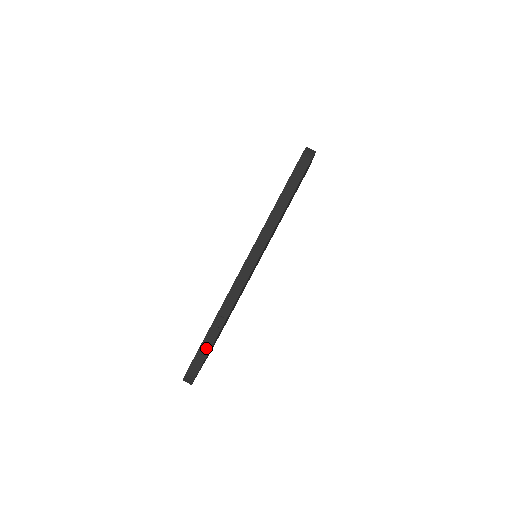
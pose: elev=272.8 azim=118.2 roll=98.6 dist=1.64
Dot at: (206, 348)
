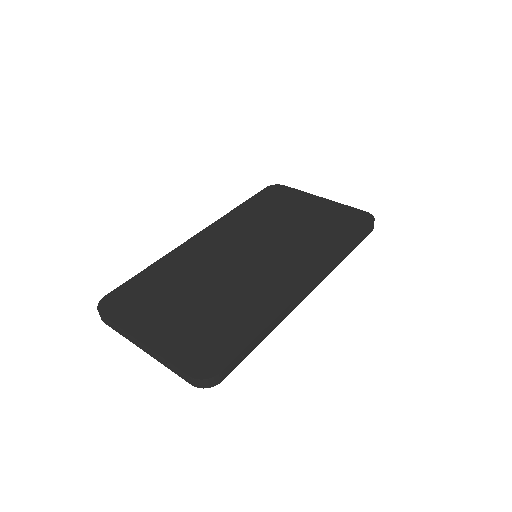
Dot at: (250, 352)
